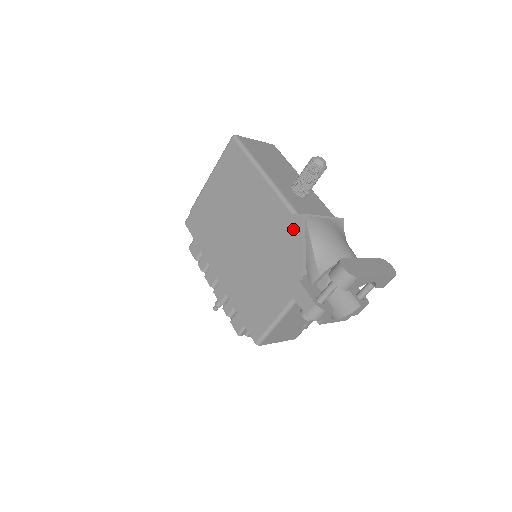
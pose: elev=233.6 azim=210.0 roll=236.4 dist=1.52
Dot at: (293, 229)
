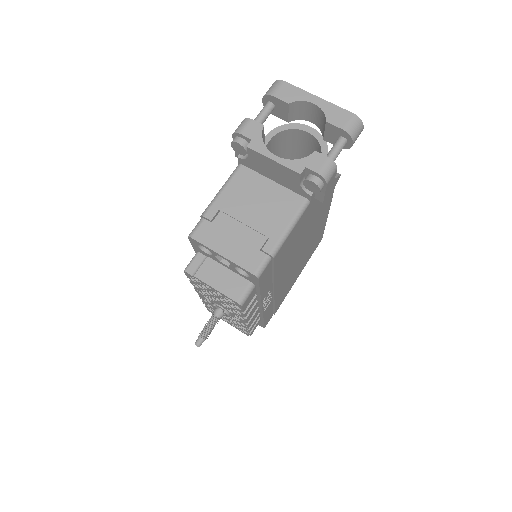
Dot at: occluded
